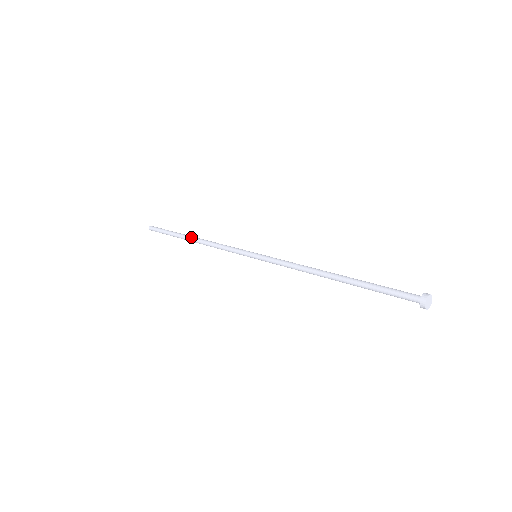
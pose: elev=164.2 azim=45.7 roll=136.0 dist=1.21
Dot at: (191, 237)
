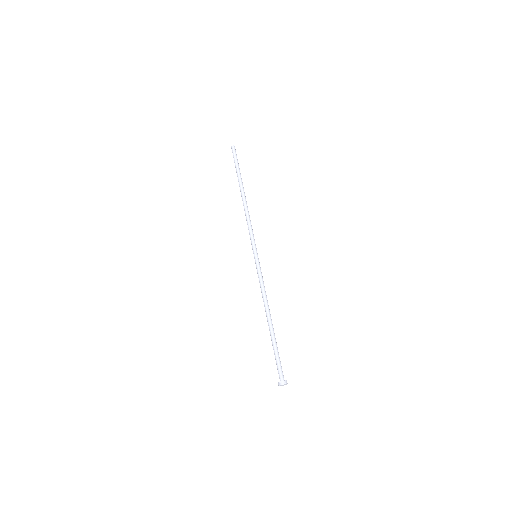
Dot at: (241, 194)
